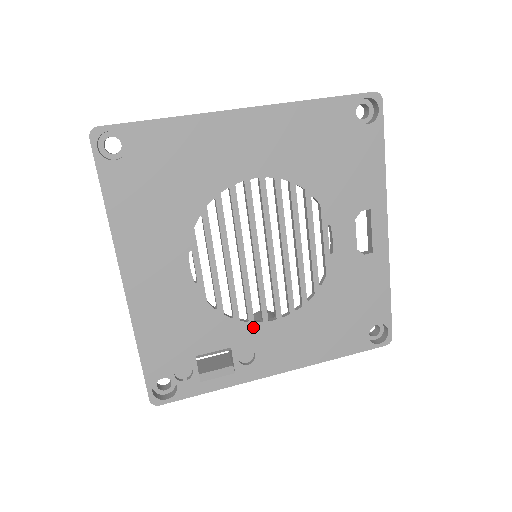
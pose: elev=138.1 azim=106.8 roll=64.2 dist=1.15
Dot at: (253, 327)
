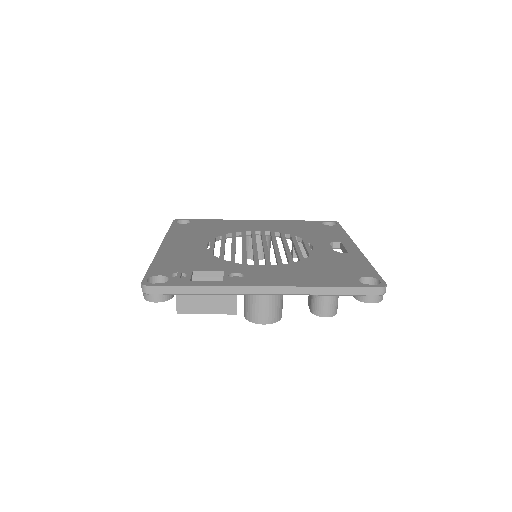
Dot at: (245, 266)
